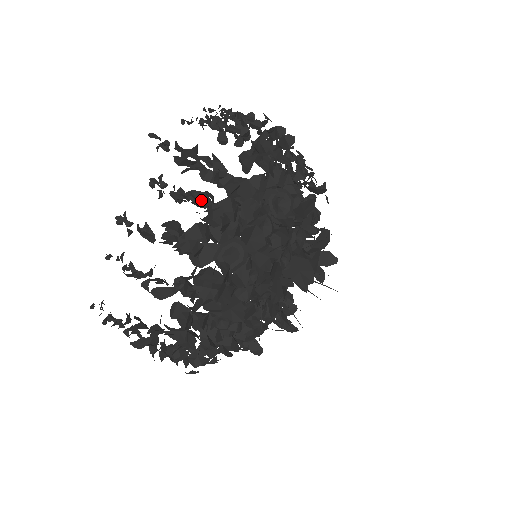
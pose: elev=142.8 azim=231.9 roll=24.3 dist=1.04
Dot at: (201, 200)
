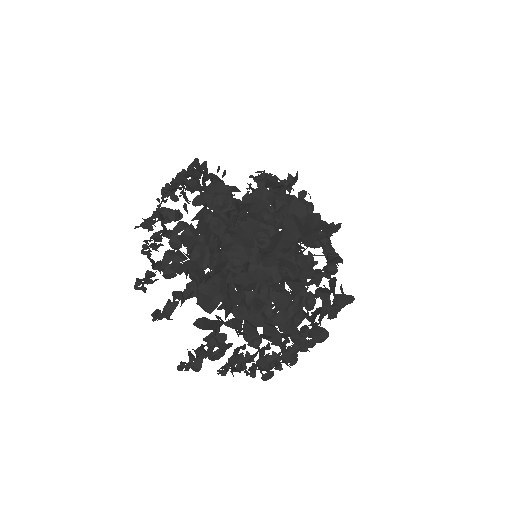
Dot at: (153, 234)
